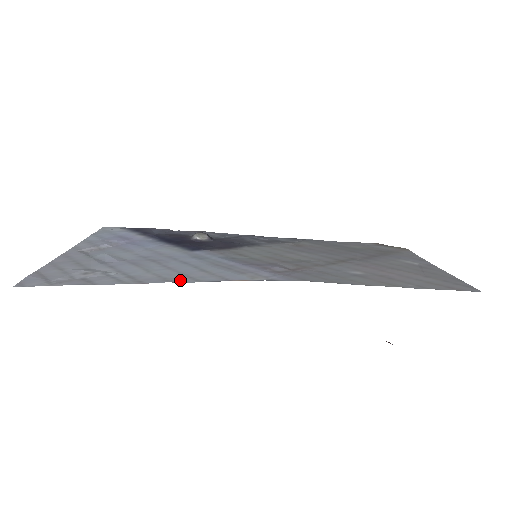
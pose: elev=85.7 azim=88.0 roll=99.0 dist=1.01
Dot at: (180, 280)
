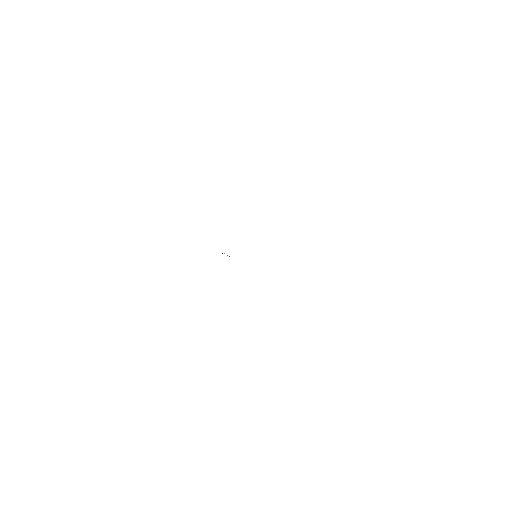
Dot at: occluded
